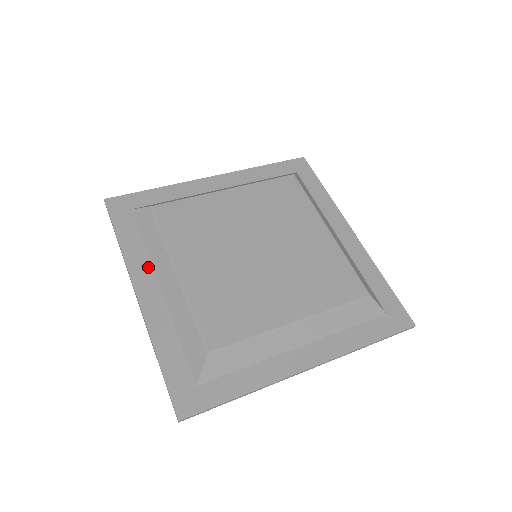
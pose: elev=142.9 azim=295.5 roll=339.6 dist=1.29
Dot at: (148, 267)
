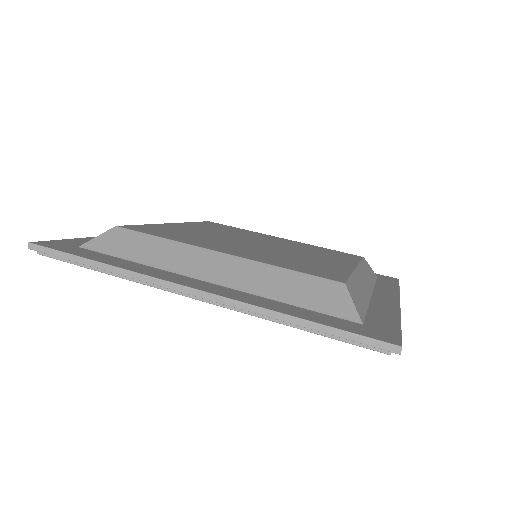
Dot at: occluded
